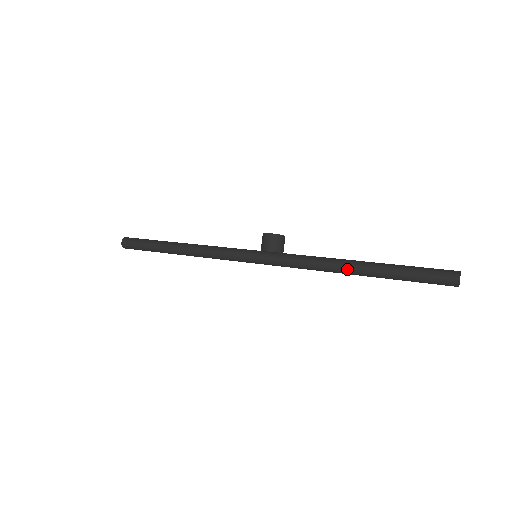
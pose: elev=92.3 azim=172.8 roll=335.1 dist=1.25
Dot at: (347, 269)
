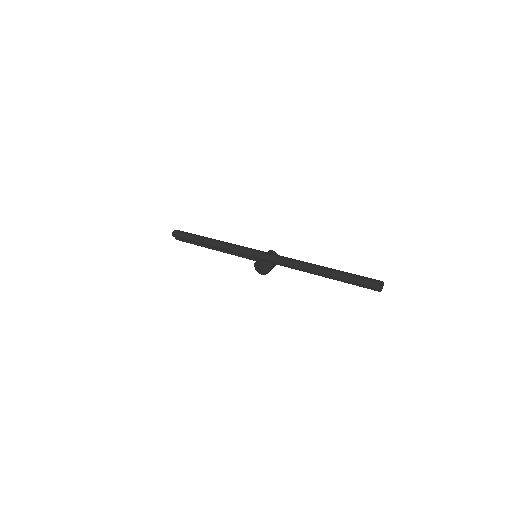
Dot at: (312, 266)
